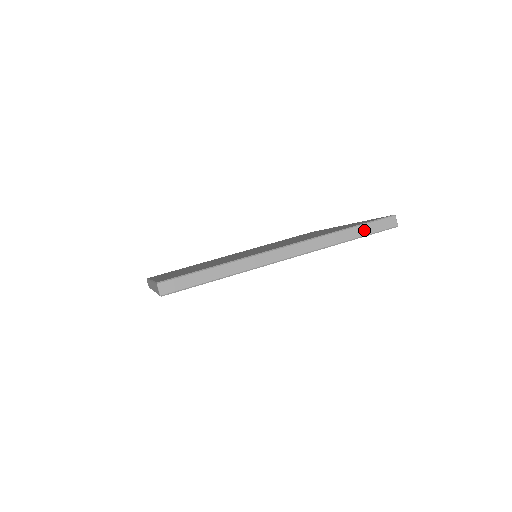
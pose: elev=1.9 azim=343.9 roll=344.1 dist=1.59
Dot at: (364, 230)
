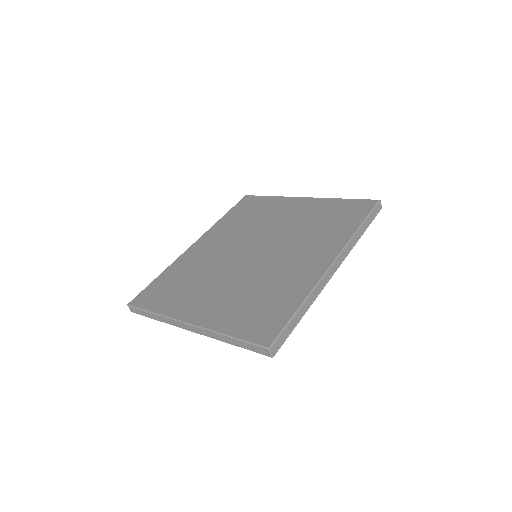
Dot at: (368, 222)
